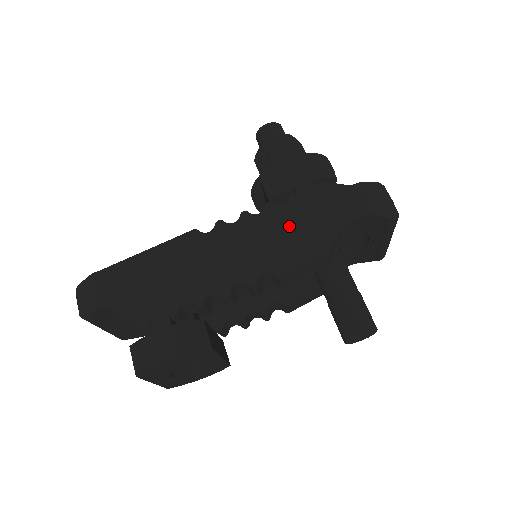
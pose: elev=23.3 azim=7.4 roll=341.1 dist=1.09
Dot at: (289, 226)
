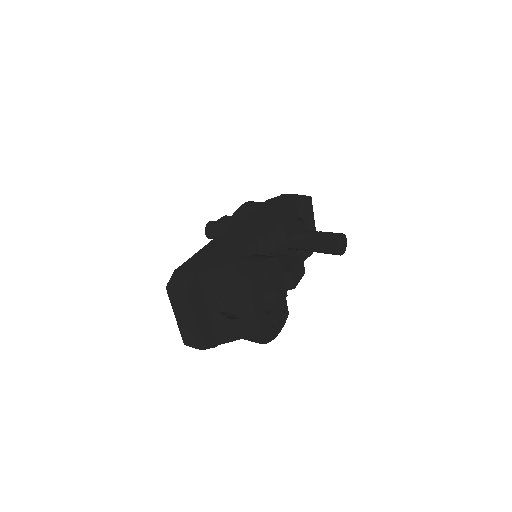
Dot at: (267, 213)
